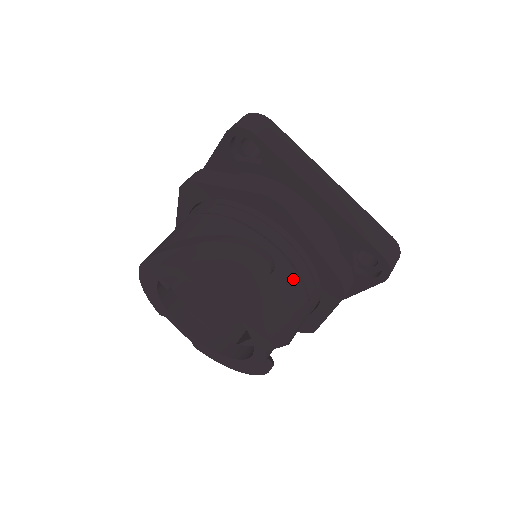
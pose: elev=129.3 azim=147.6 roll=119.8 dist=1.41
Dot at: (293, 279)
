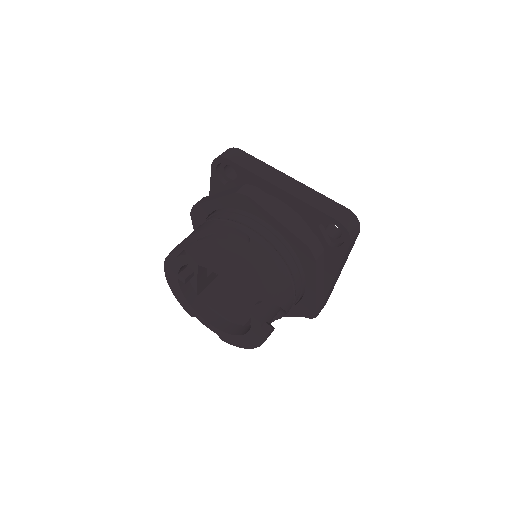
Dot at: (268, 249)
